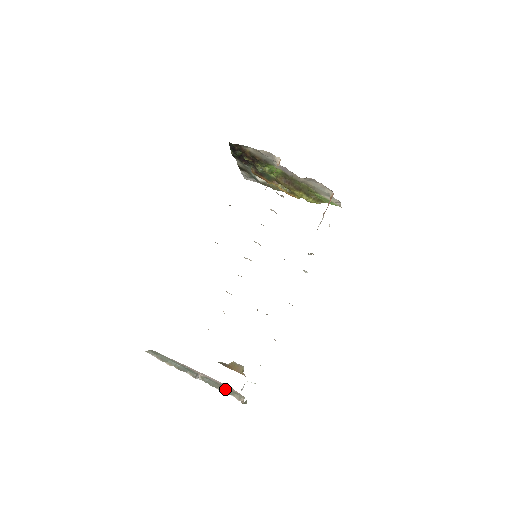
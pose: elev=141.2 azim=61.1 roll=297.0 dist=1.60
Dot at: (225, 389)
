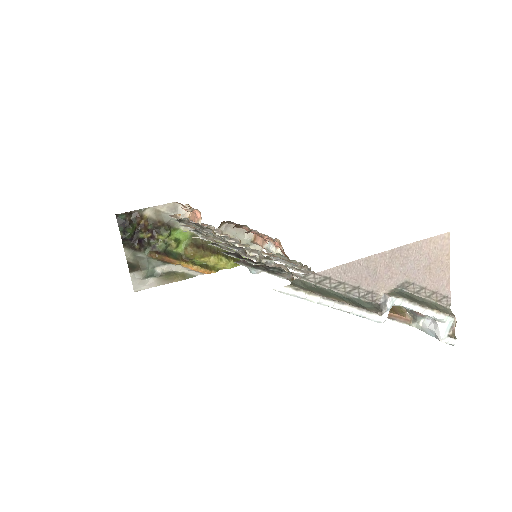
Dot at: (426, 303)
